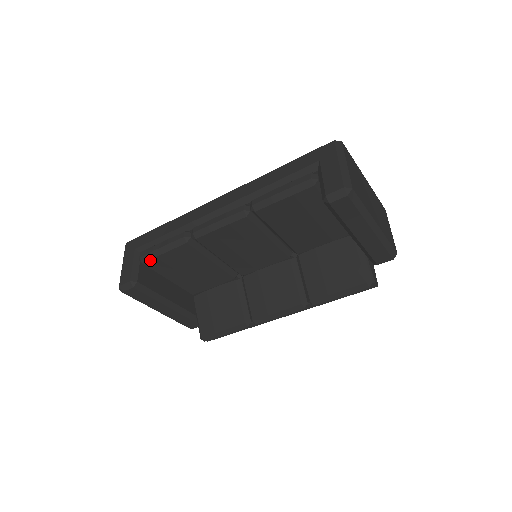
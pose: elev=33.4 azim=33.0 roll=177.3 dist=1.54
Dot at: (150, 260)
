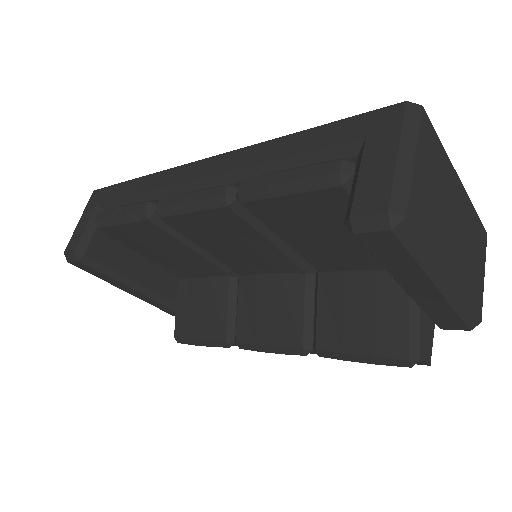
Dot at: (106, 227)
